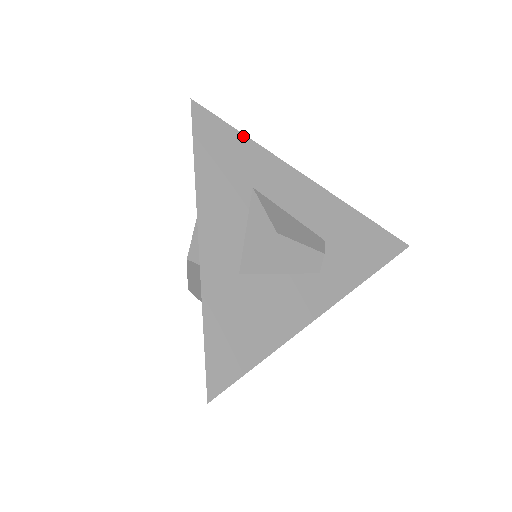
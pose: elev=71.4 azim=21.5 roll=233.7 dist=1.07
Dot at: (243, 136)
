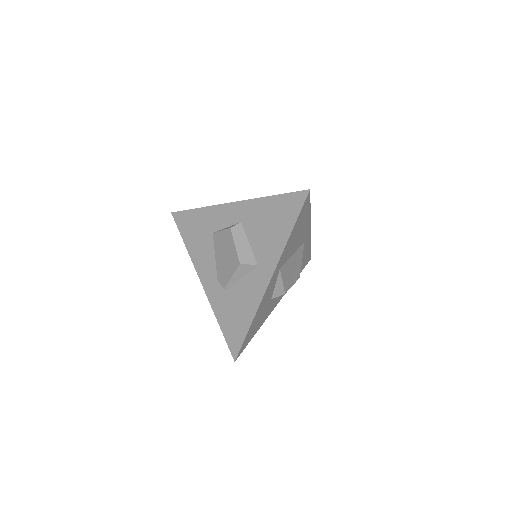
Dot at: occluded
